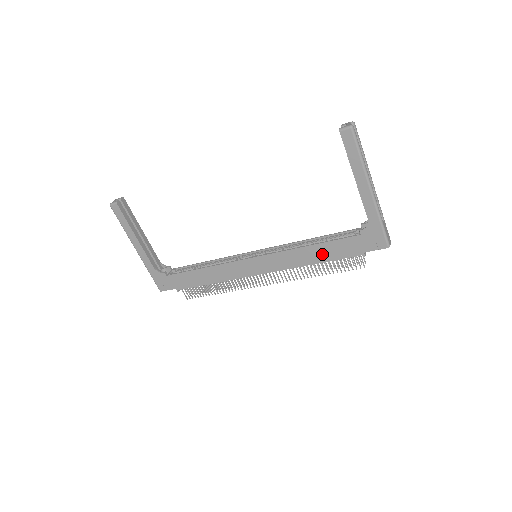
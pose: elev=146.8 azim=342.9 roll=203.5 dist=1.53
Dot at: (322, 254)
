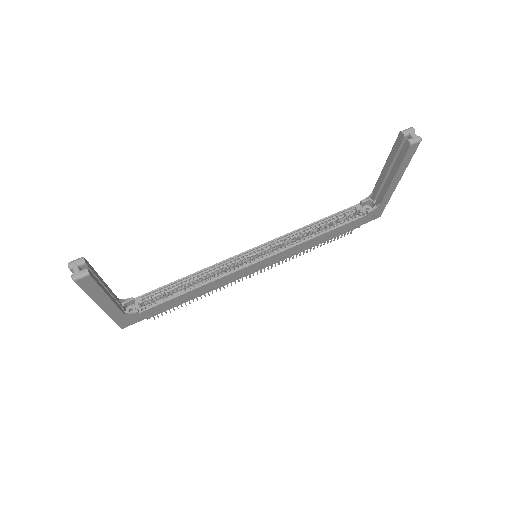
Dot at: (327, 237)
